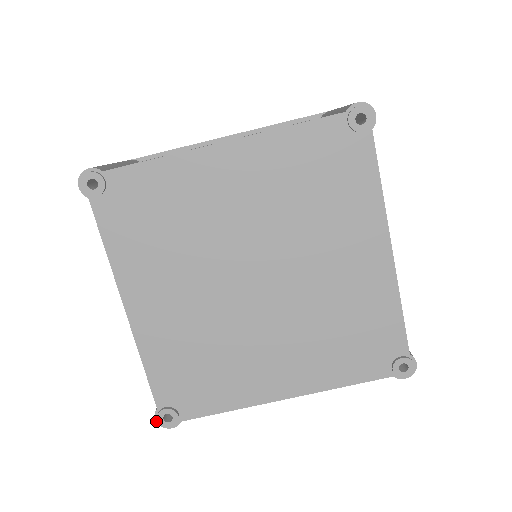
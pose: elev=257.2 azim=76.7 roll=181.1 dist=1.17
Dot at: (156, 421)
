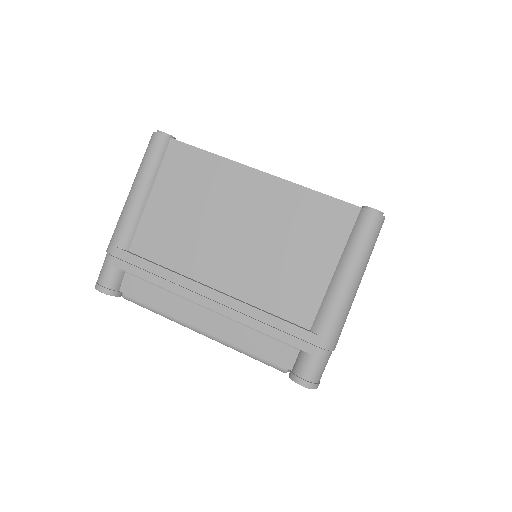
Dot at: occluded
